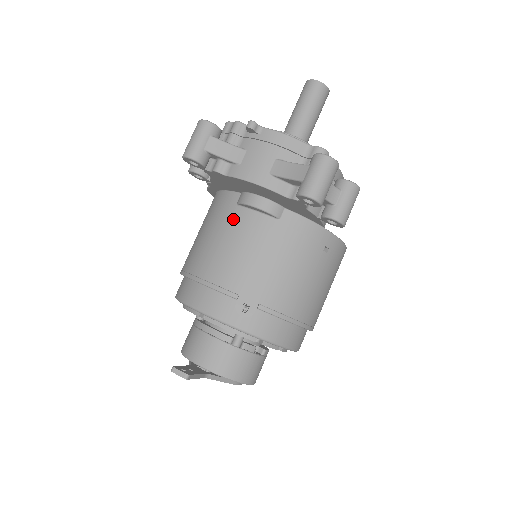
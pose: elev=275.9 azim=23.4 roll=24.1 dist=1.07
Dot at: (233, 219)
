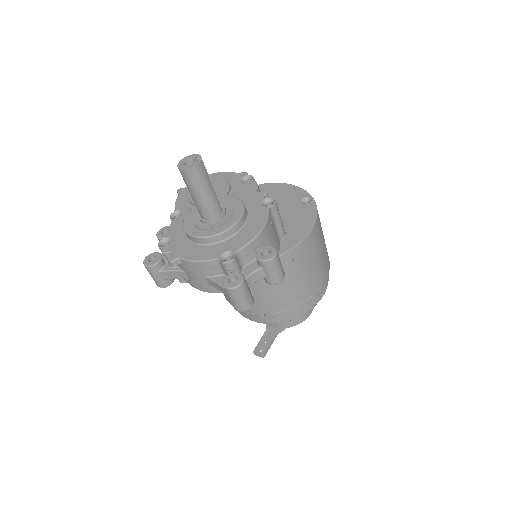
Dot at: occluded
